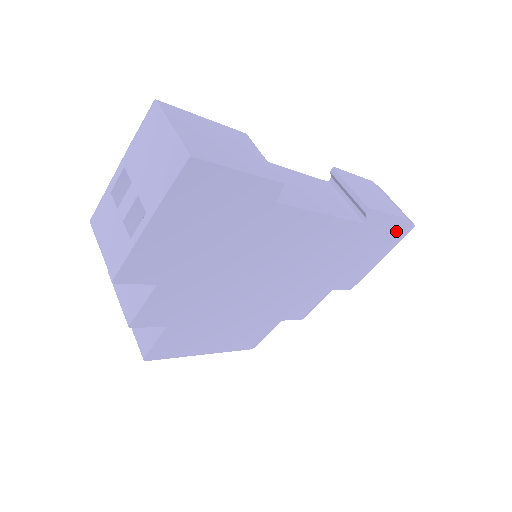
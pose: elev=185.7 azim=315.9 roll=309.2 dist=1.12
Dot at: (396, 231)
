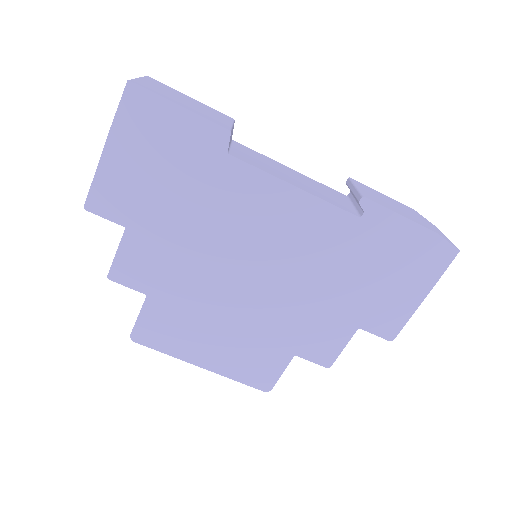
Dot at: (427, 250)
